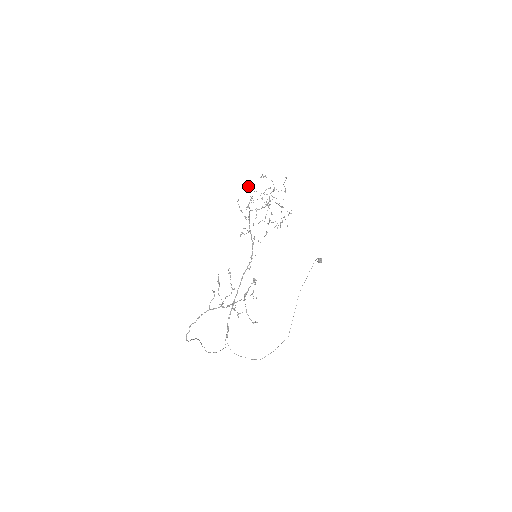
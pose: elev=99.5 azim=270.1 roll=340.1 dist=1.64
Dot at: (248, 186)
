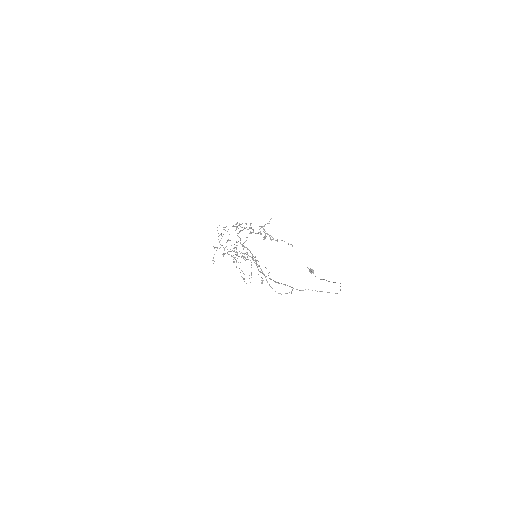
Dot at: occluded
